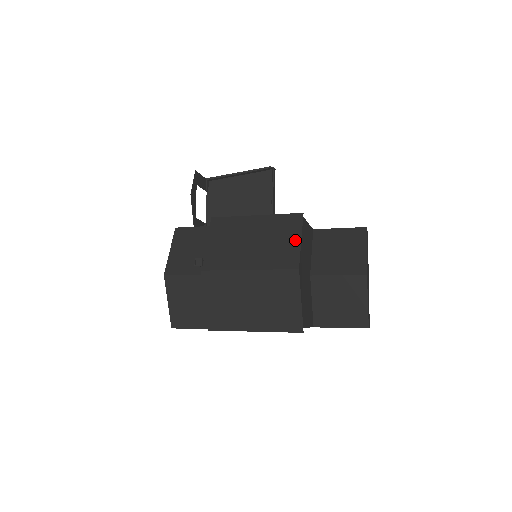
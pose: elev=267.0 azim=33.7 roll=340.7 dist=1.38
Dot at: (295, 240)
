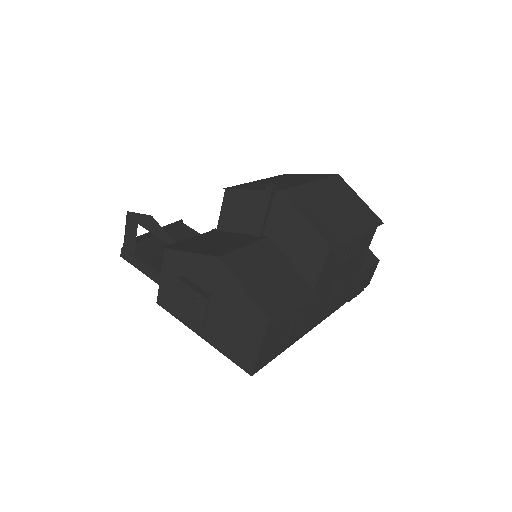
Dot at: (307, 175)
